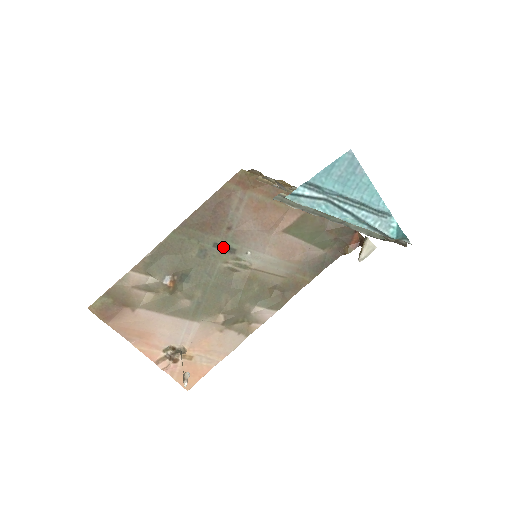
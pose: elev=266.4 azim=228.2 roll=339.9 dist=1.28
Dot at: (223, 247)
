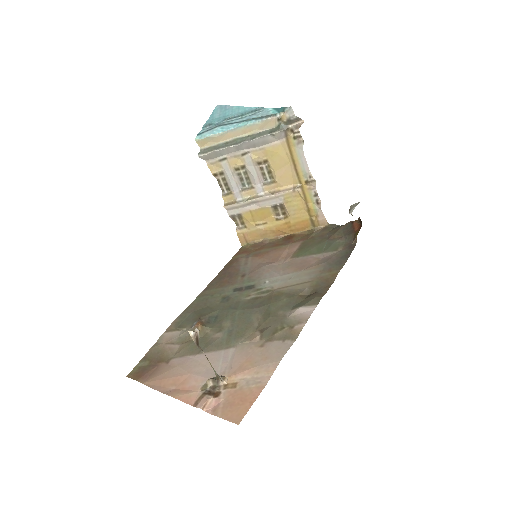
Dot at: (242, 289)
